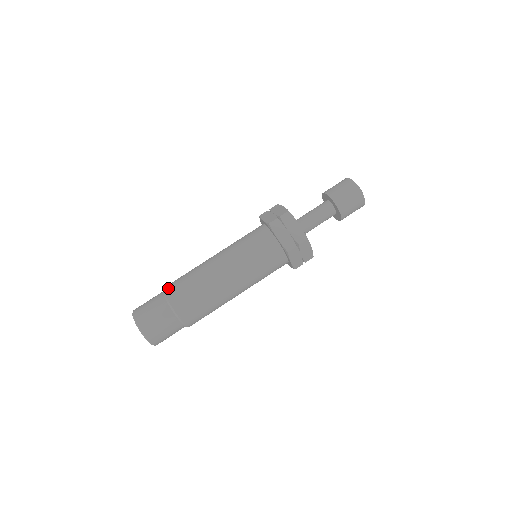
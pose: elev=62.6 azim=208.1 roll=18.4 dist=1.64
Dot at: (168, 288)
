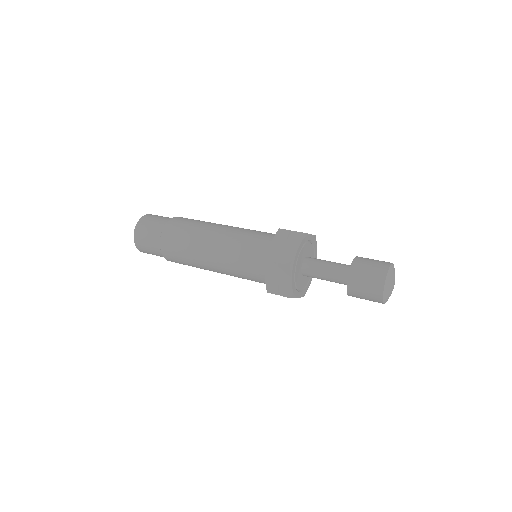
Dot at: (181, 217)
